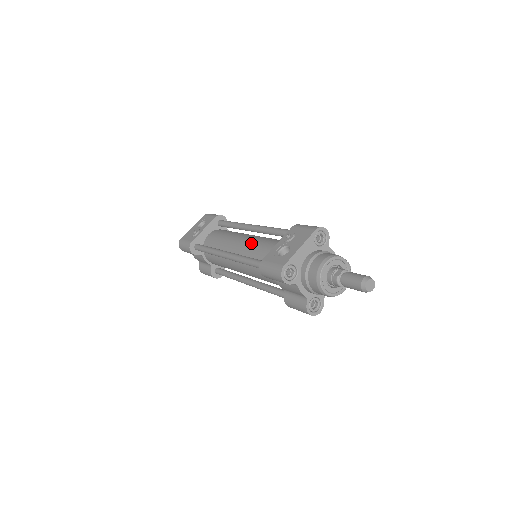
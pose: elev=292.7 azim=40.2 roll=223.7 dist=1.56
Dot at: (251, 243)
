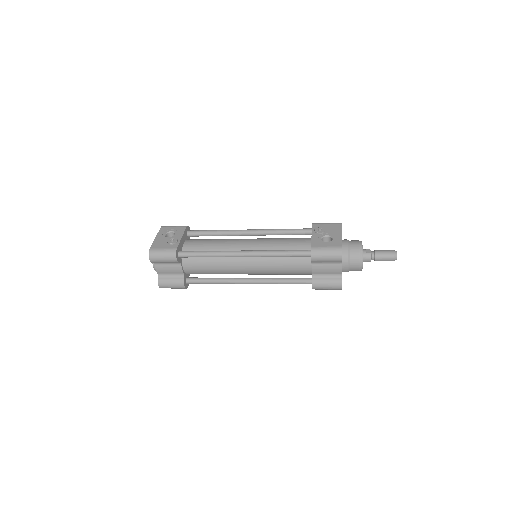
Dot at: (265, 242)
